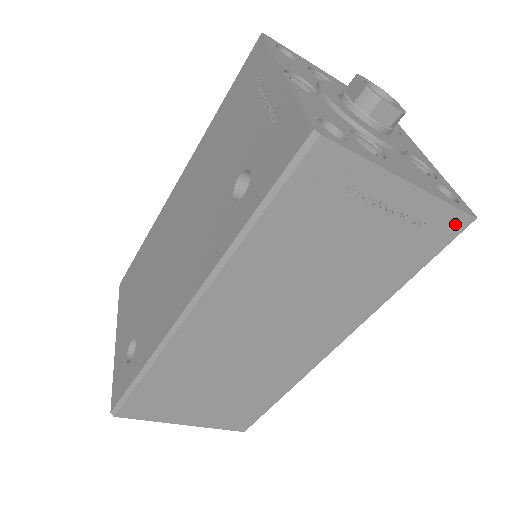
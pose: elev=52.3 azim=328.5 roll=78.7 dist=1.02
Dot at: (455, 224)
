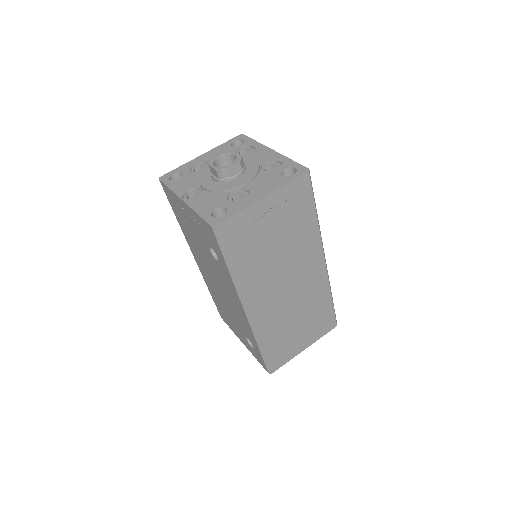
Dot at: (303, 182)
